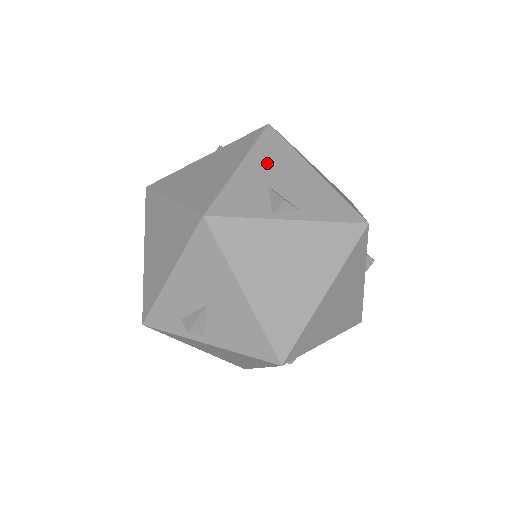
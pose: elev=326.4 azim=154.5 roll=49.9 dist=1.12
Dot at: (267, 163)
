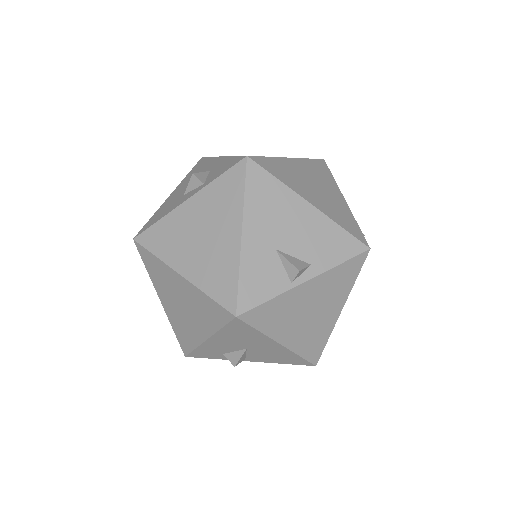
Dot at: (265, 218)
